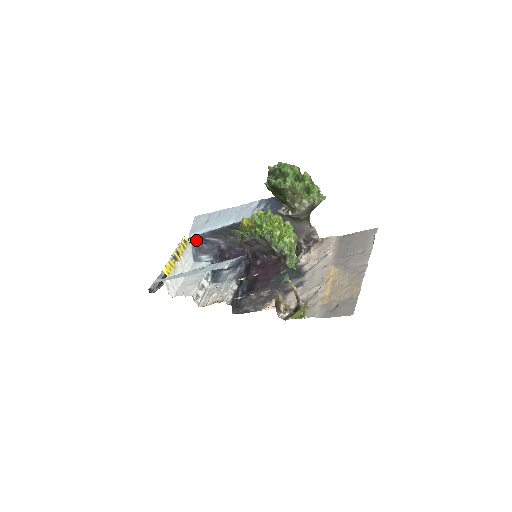
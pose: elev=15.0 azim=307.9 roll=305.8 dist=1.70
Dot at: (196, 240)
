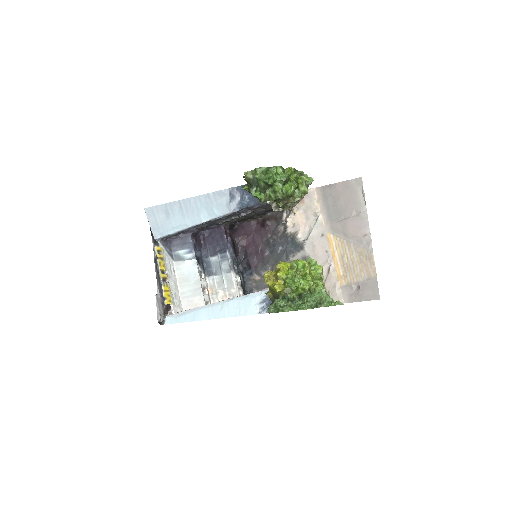
Dot at: (164, 239)
